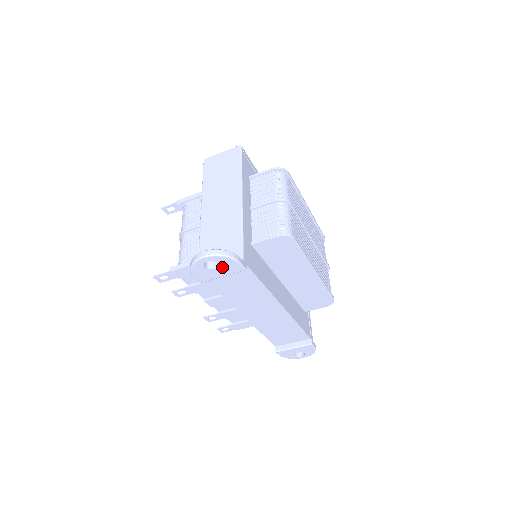
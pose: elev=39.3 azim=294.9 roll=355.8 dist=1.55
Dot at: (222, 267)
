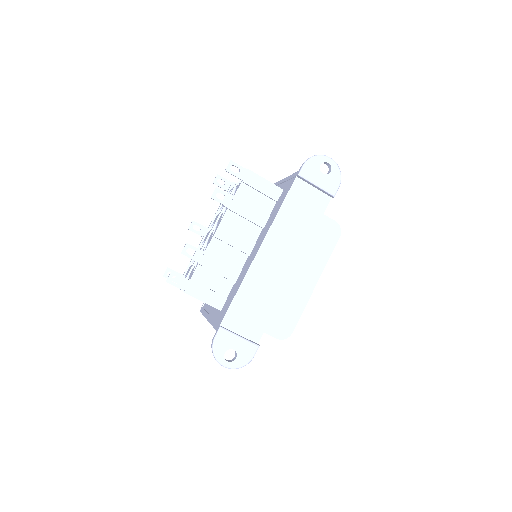
Dot at: (328, 177)
